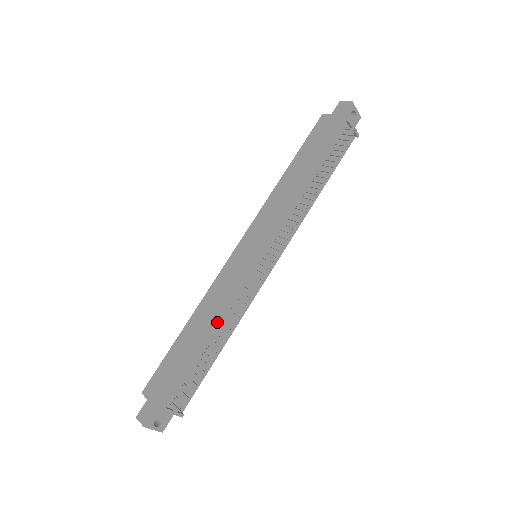
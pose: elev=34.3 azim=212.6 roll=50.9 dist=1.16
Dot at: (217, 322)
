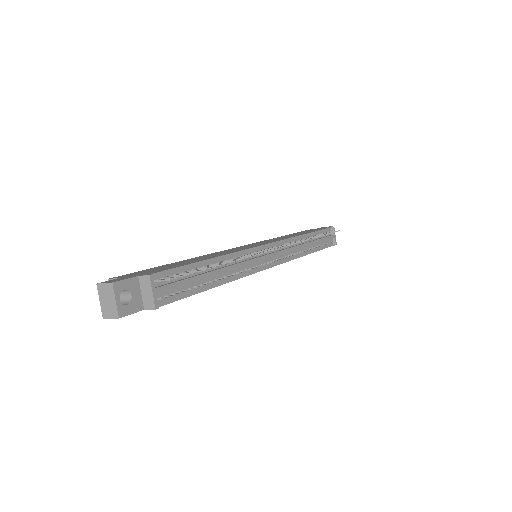
Dot at: (223, 255)
